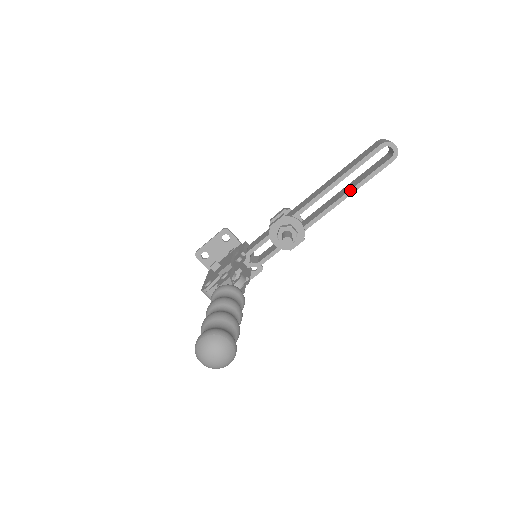
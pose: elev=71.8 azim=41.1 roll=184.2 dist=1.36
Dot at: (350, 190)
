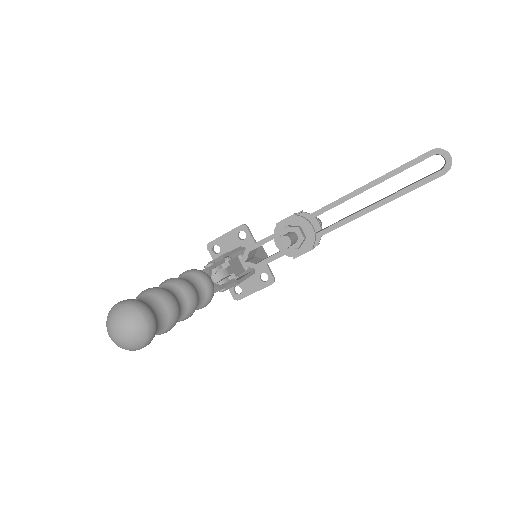
Dot at: (380, 201)
